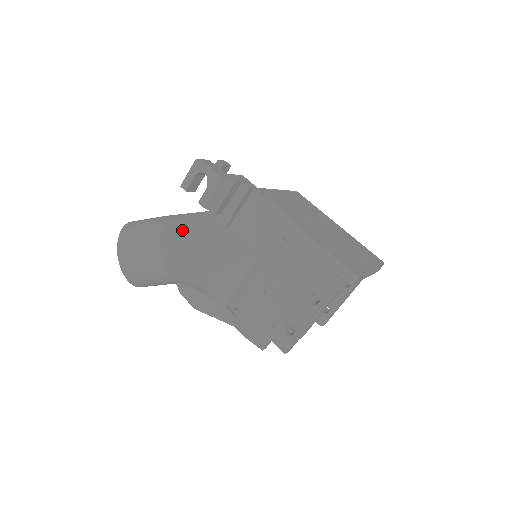
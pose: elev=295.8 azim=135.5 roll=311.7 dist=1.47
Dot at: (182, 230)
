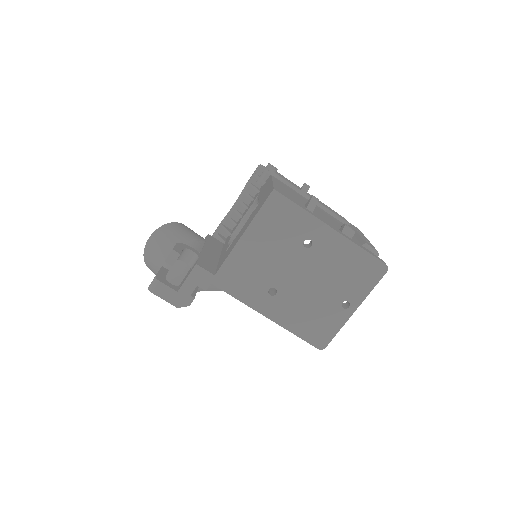
Dot at: occluded
